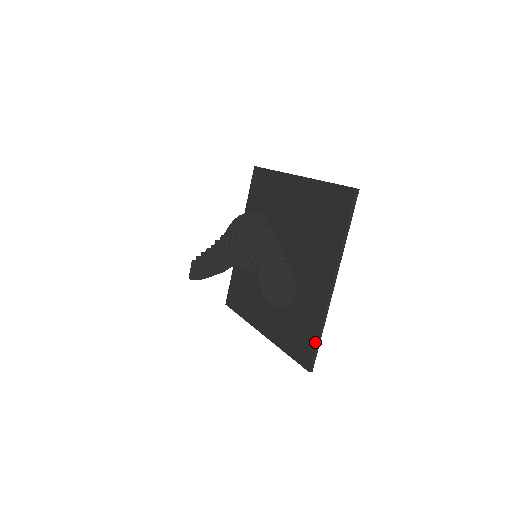
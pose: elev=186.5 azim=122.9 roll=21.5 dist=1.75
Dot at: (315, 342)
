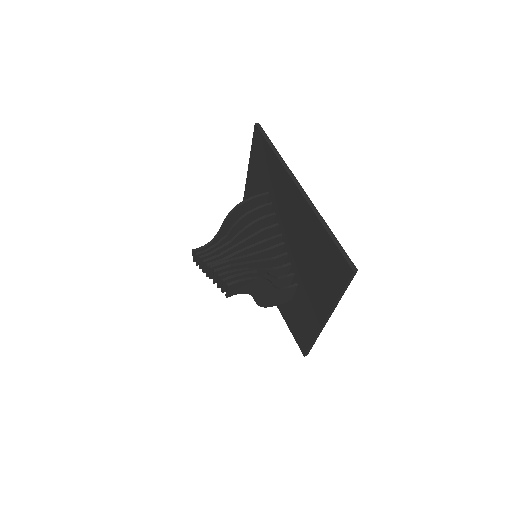
Dot at: (309, 344)
